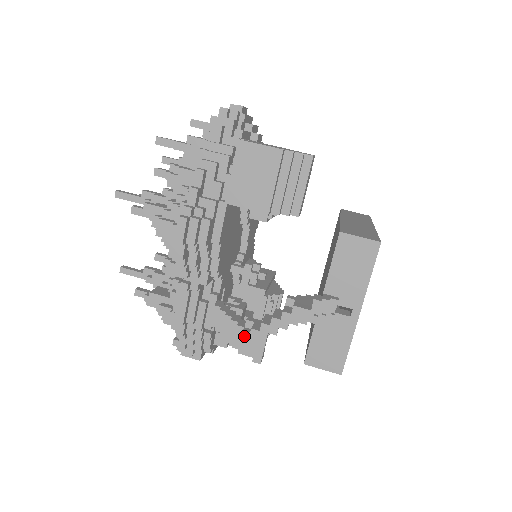
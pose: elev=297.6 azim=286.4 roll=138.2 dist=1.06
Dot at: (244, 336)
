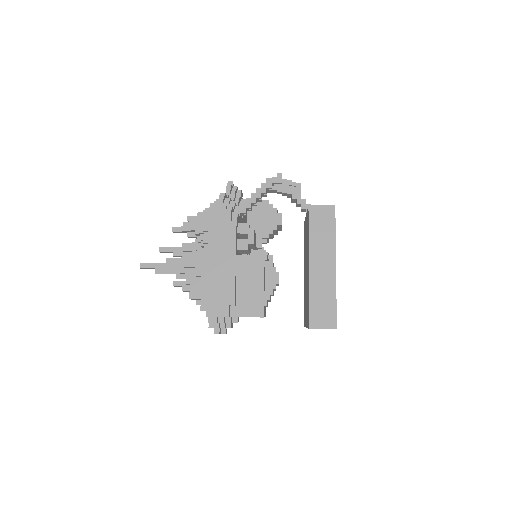
Dot at: occluded
